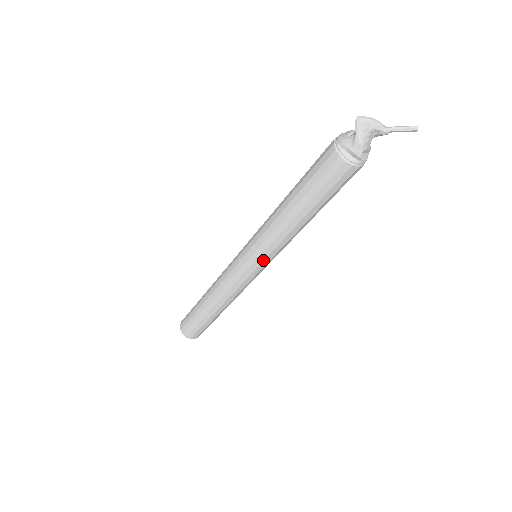
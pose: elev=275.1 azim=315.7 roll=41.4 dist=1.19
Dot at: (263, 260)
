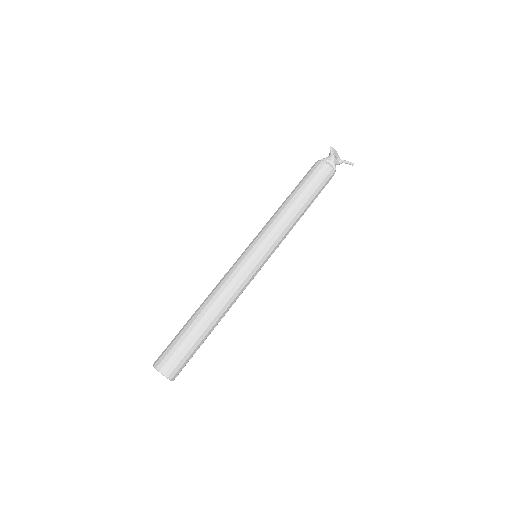
Dot at: (269, 248)
